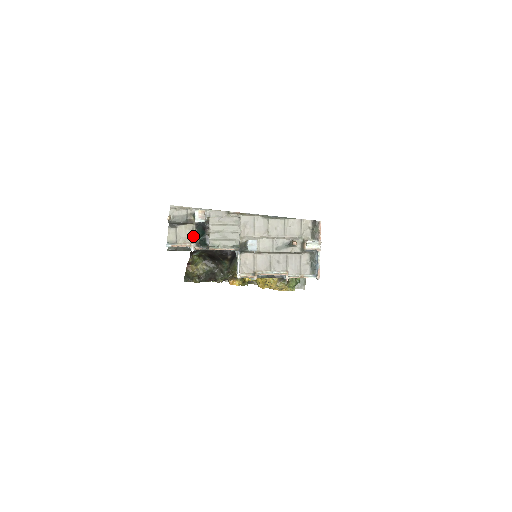
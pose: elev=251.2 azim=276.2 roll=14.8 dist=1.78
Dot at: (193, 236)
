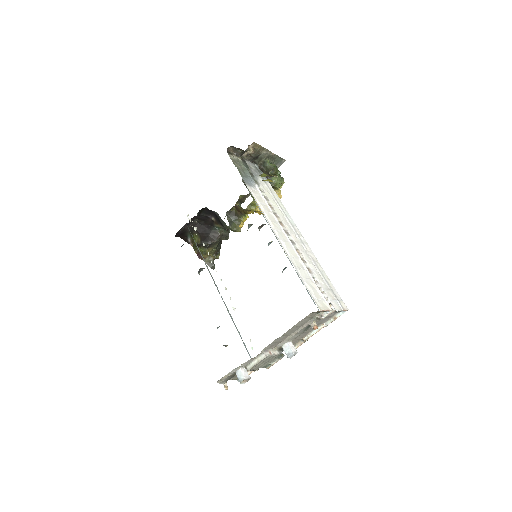
Dot at: occluded
